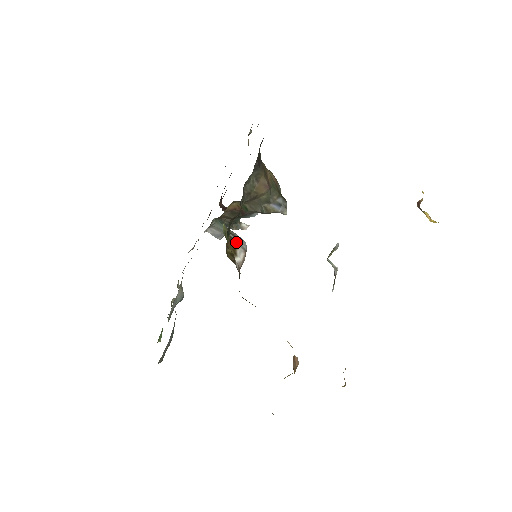
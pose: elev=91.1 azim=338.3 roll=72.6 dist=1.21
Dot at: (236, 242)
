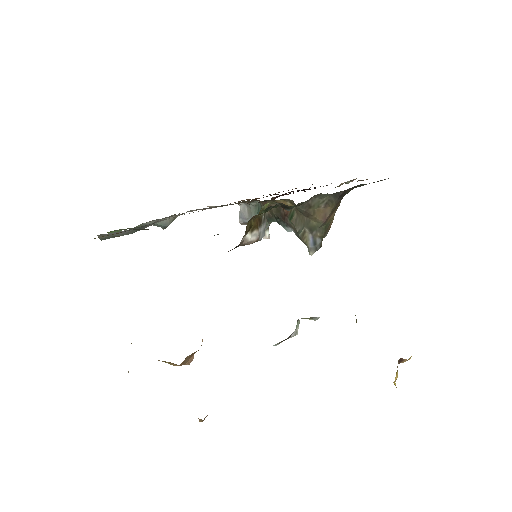
Dot at: (261, 225)
